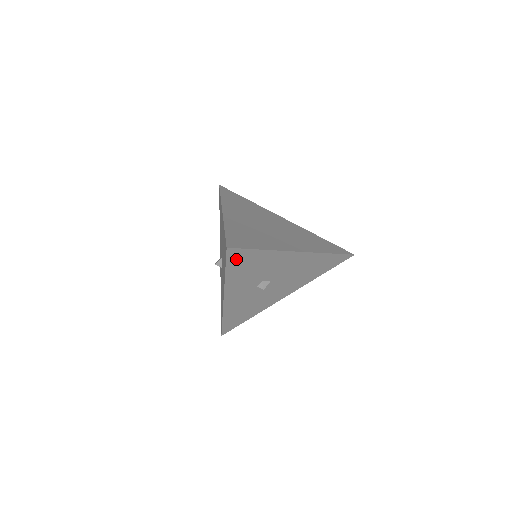
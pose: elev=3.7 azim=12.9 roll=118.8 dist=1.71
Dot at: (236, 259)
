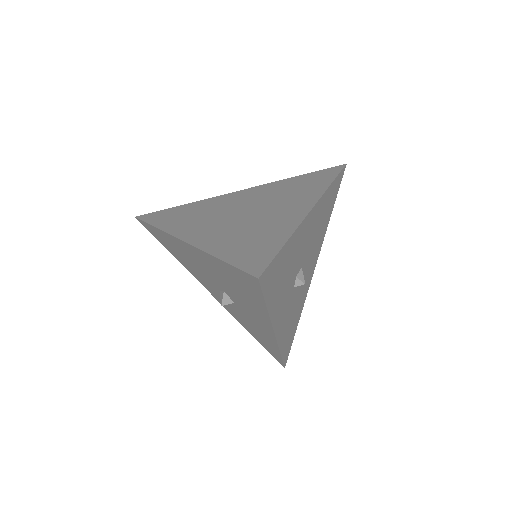
Dot at: (270, 281)
